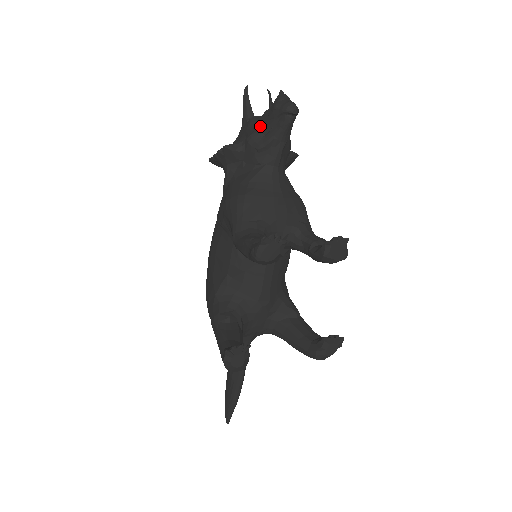
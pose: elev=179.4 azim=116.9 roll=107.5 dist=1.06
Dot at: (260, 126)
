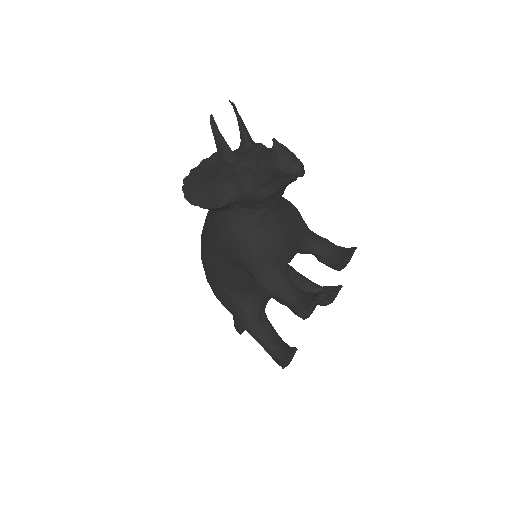
Dot at: (256, 180)
